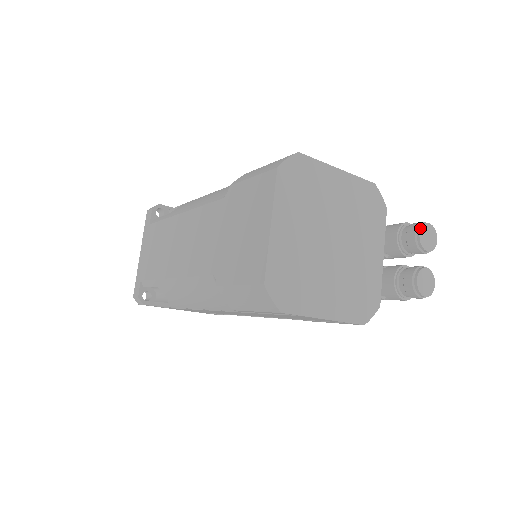
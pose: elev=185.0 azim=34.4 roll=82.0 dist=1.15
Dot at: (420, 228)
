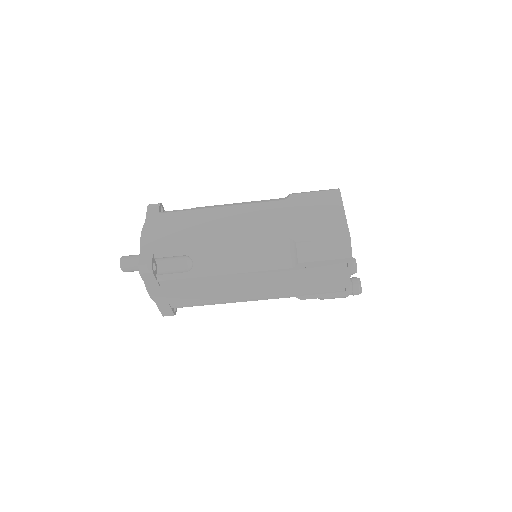
Dot at: occluded
